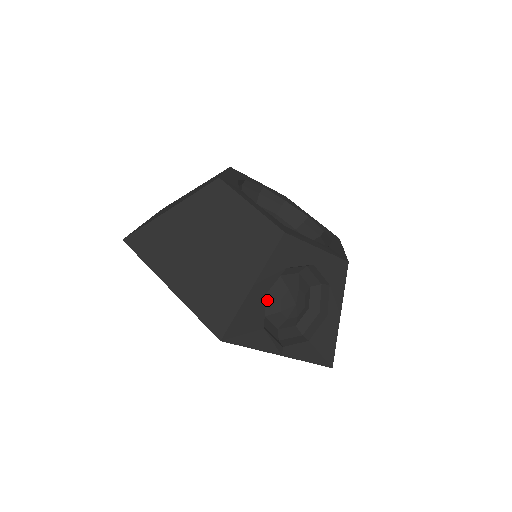
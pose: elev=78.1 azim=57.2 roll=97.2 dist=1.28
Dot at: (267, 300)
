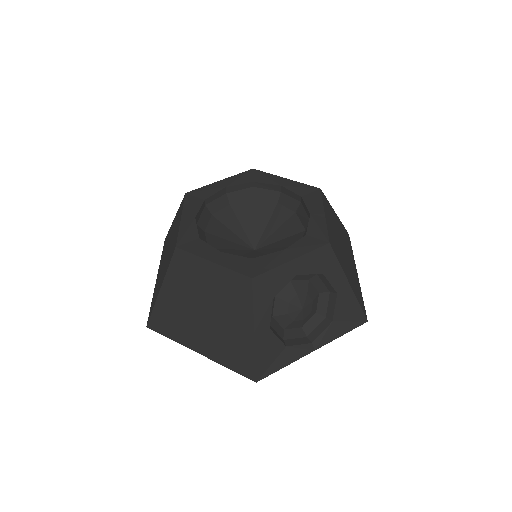
Dot at: (277, 320)
